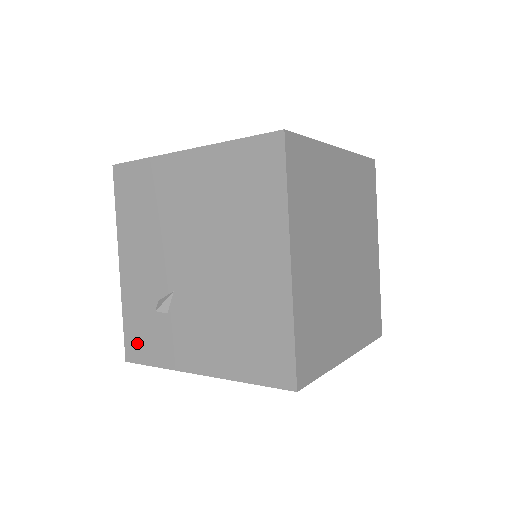
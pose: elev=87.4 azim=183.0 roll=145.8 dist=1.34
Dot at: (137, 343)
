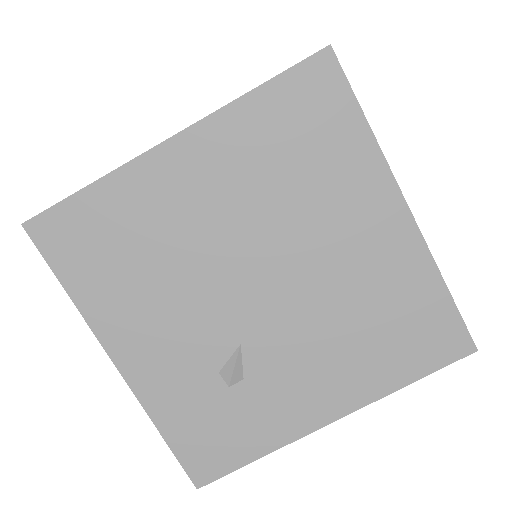
Dot at: (207, 451)
